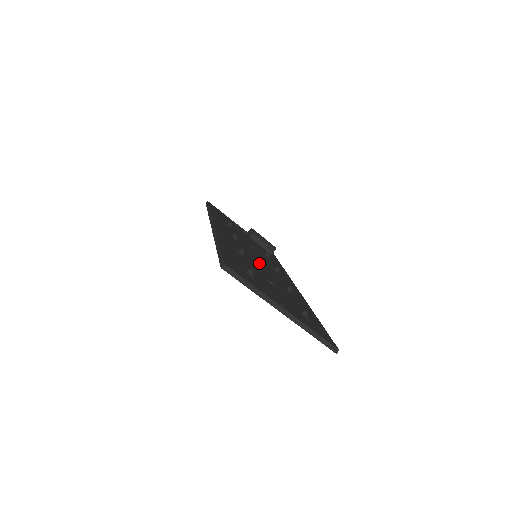
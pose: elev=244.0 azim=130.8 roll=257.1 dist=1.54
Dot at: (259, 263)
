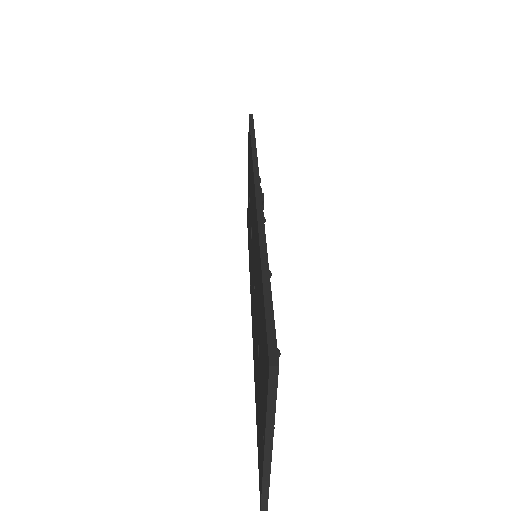
Dot at: occluded
